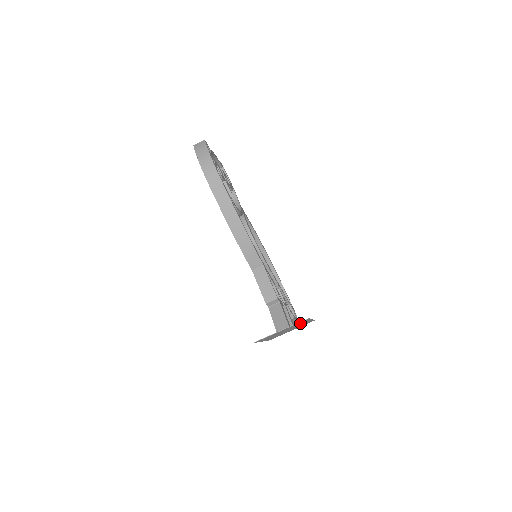
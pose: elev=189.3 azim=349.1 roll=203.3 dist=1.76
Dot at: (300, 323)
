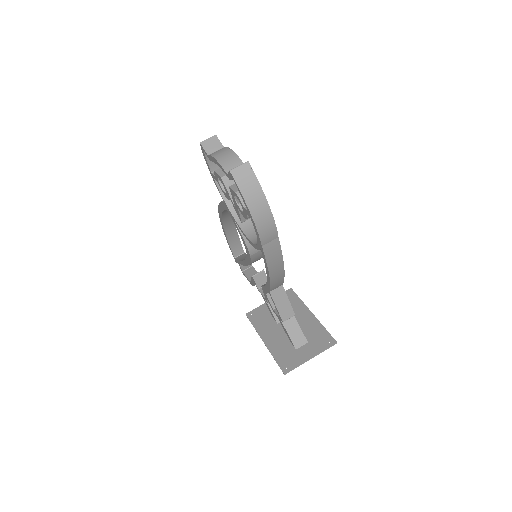
Dot at: (316, 334)
